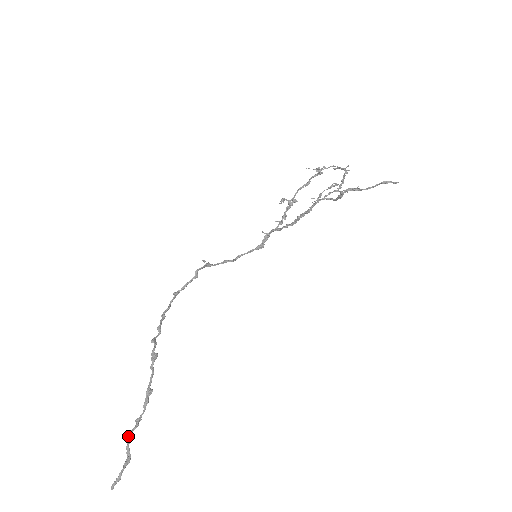
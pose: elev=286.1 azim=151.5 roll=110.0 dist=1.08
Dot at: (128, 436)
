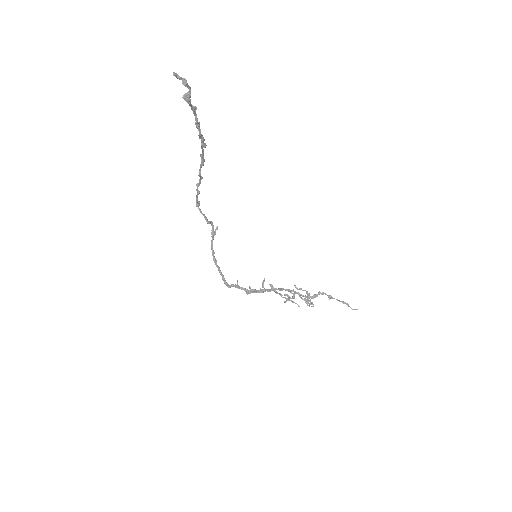
Dot at: (195, 109)
